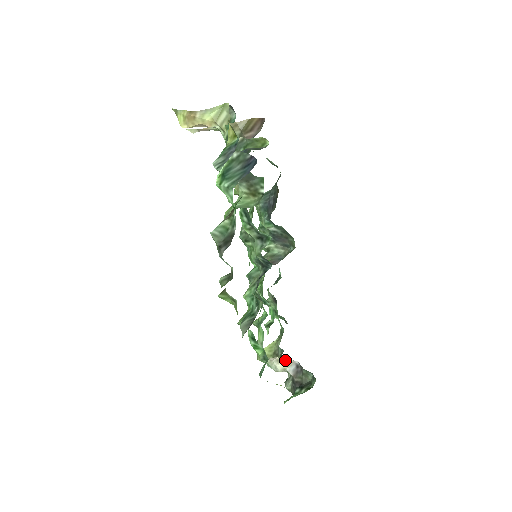
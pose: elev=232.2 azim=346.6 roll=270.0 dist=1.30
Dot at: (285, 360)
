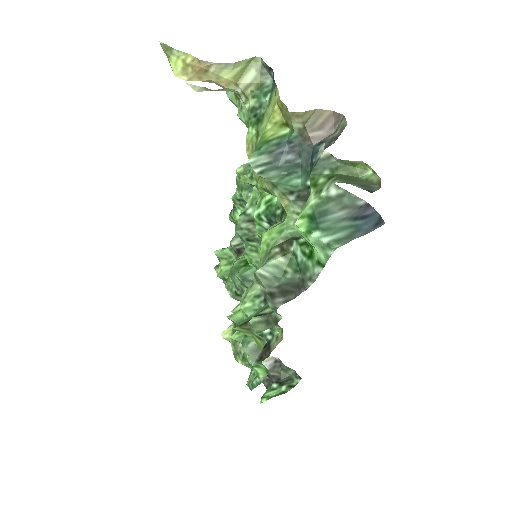
Dot at: occluded
